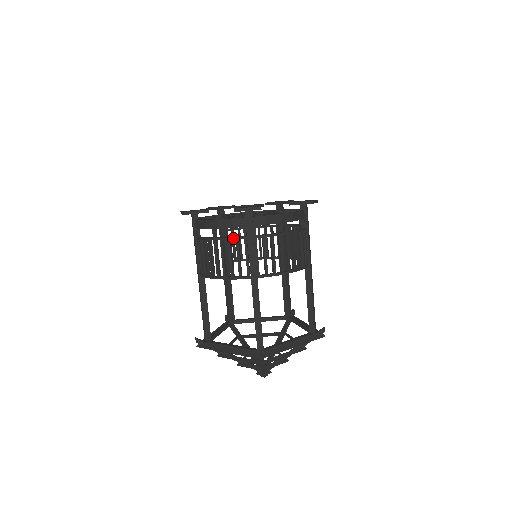
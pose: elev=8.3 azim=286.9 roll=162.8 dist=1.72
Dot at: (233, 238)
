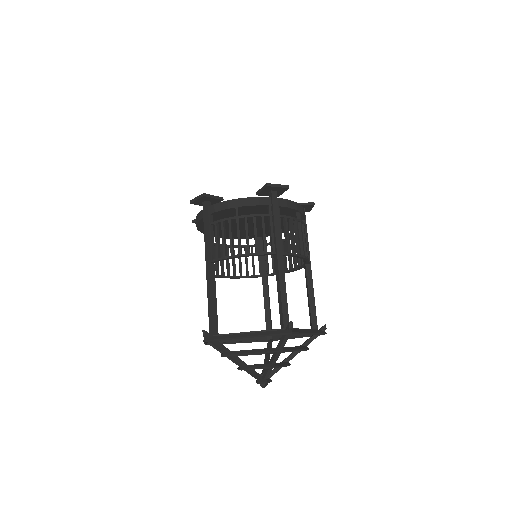
Dot at: (259, 215)
